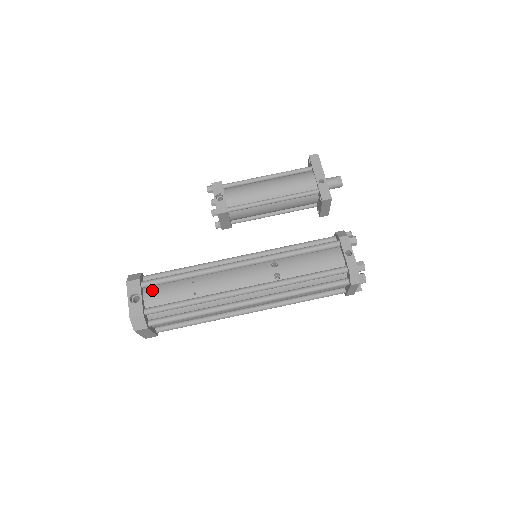
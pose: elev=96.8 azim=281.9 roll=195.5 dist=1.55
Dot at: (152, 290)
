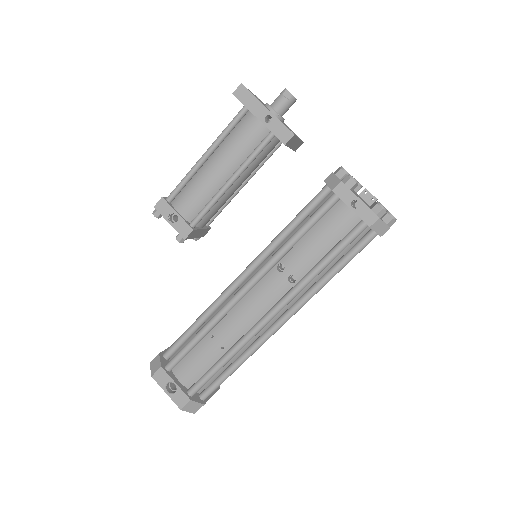
Dot at: (181, 368)
